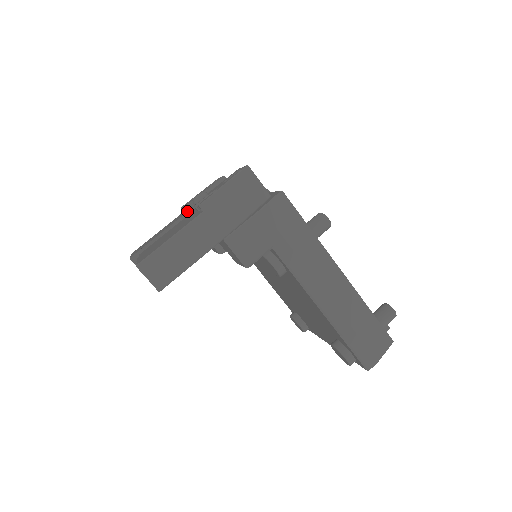
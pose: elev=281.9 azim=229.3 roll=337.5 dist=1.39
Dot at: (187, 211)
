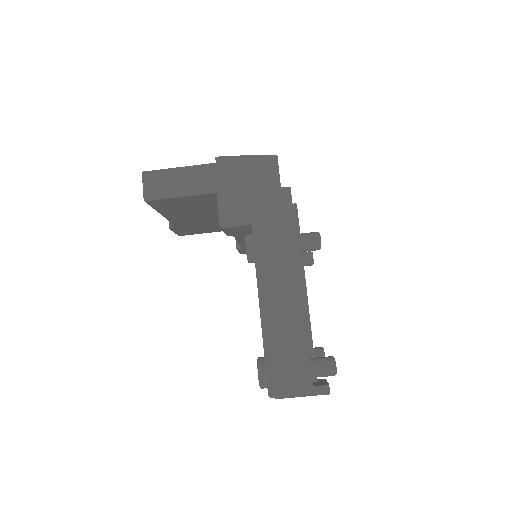
Dot at: occluded
